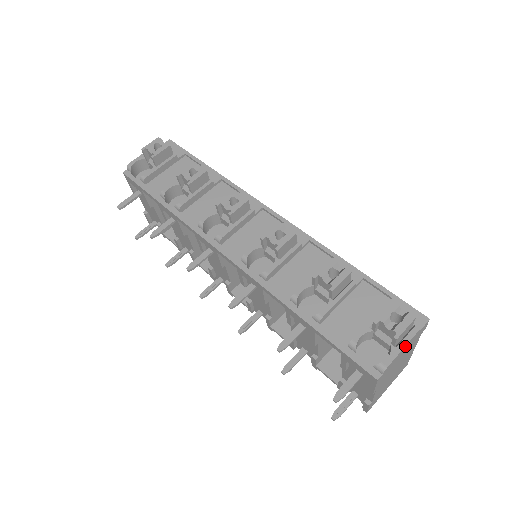
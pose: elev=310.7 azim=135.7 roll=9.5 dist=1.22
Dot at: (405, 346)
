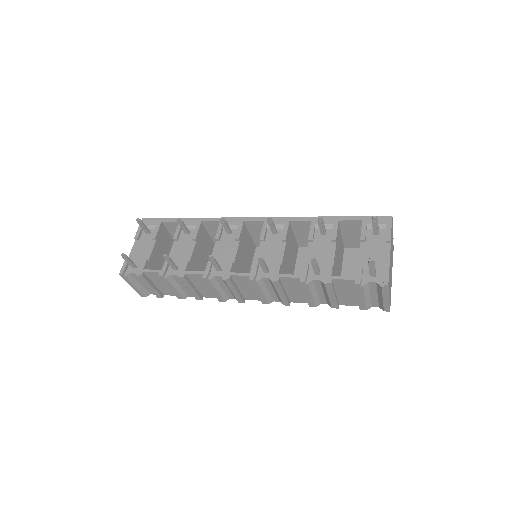
Dot at: occluded
